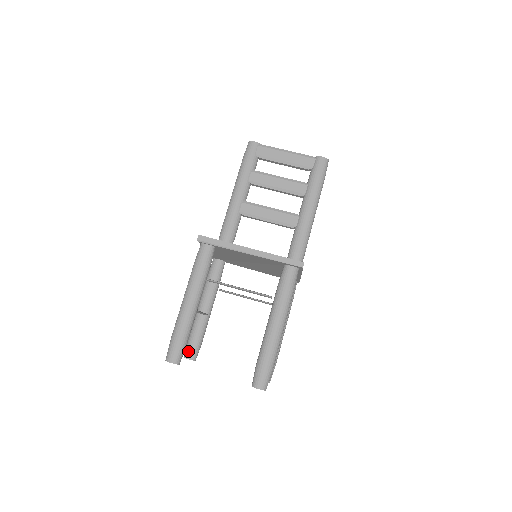
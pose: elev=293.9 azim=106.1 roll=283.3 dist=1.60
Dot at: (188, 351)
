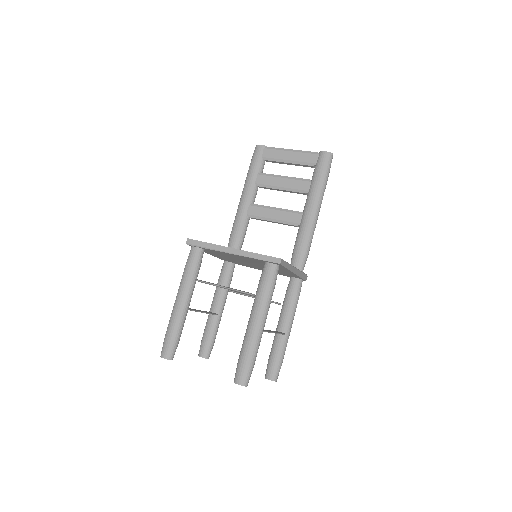
Dot at: (201, 350)
